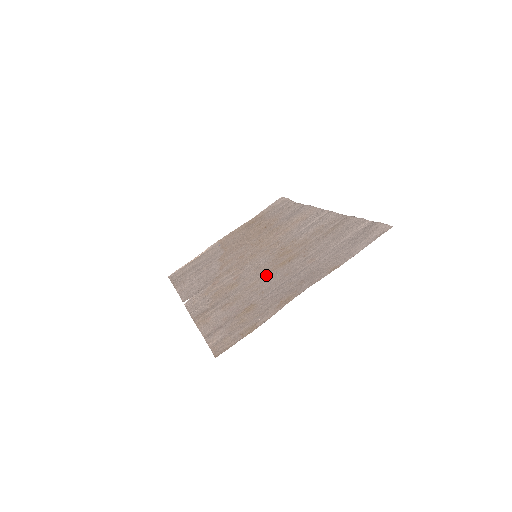
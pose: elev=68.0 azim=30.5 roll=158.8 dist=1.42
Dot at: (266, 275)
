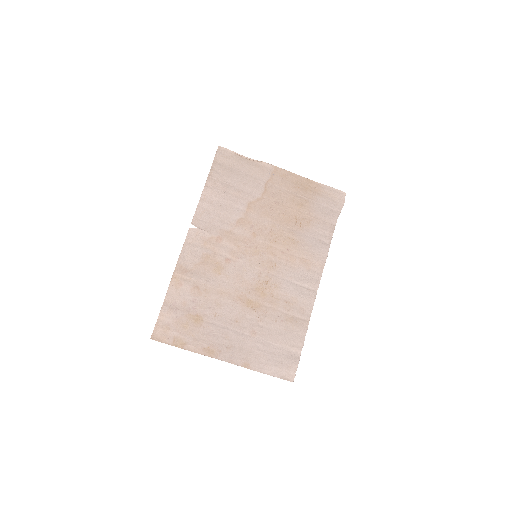
Dot at: (234, 298)
